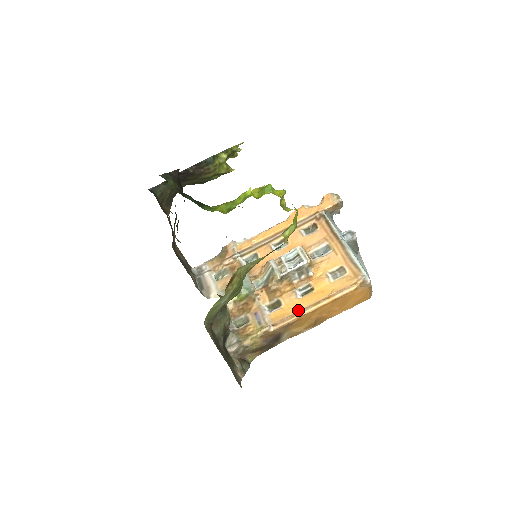
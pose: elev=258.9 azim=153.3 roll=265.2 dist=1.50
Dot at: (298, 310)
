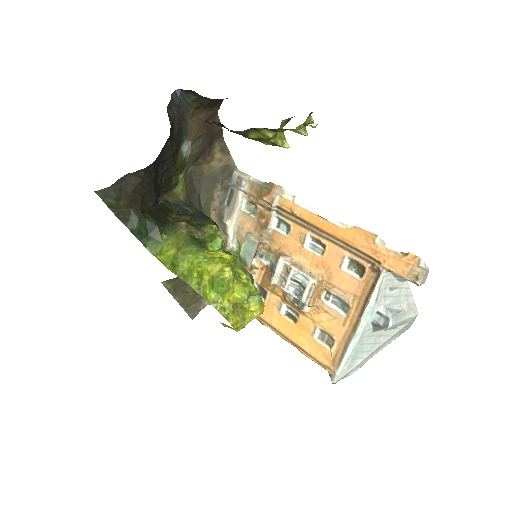
Dot at: (269, 321)
